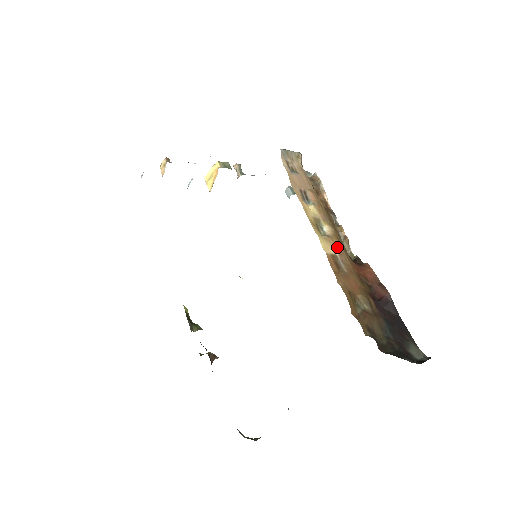
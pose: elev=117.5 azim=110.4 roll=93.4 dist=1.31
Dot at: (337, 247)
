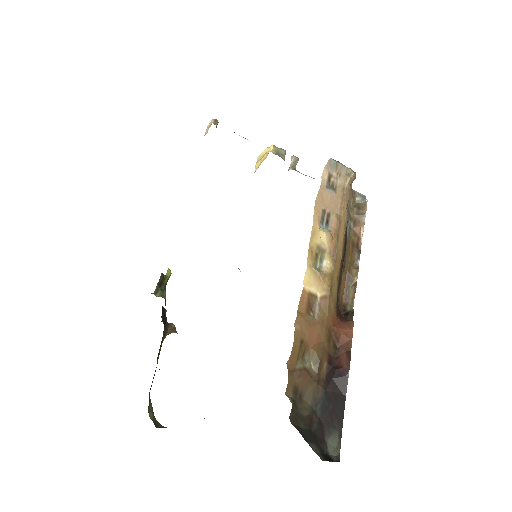
Dot at: (324, 288)
